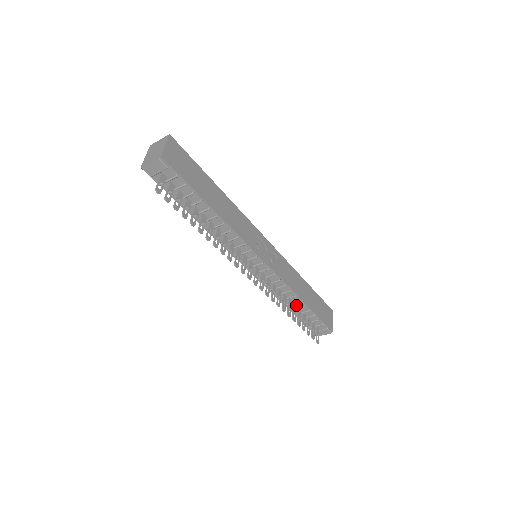
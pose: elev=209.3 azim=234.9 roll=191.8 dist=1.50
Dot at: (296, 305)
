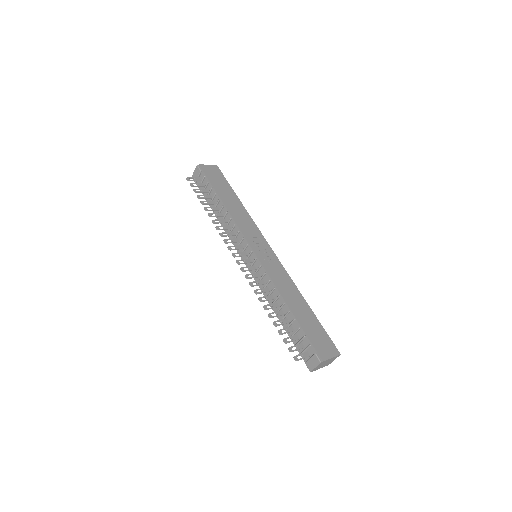
Dot at: (284, 313)
